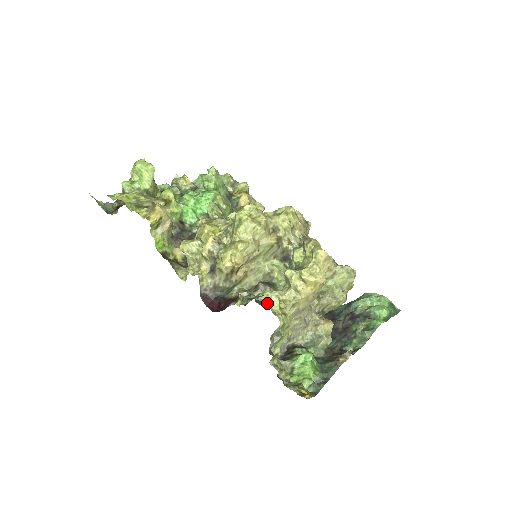
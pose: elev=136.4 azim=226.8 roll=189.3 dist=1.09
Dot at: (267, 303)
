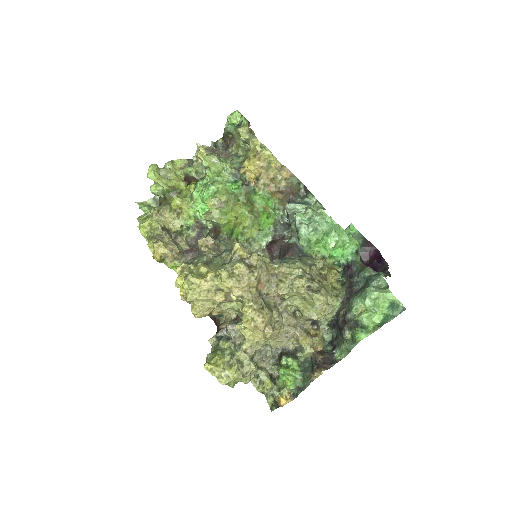
Dot at: (235, 342)
